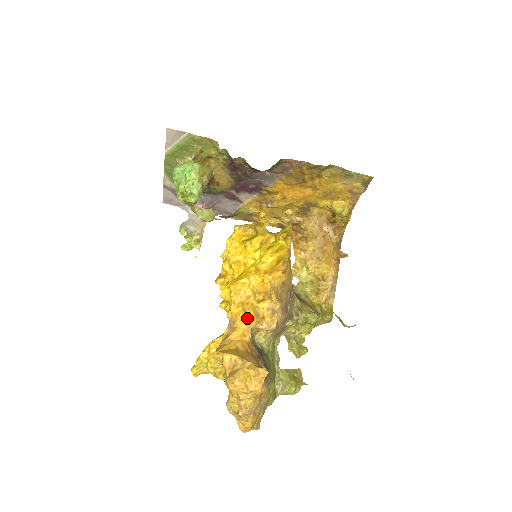
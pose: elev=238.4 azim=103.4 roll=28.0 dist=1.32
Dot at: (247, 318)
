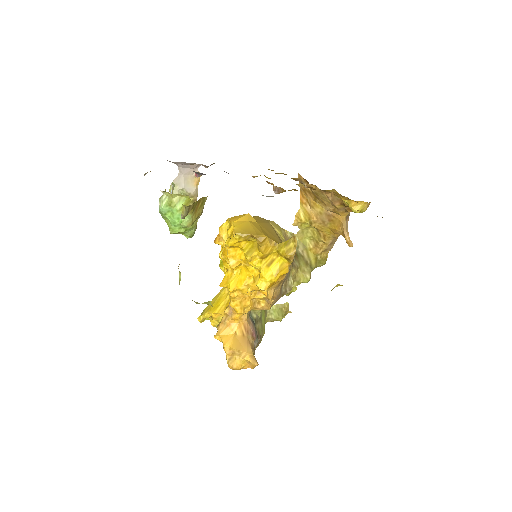
Dot at: (244, 310)
